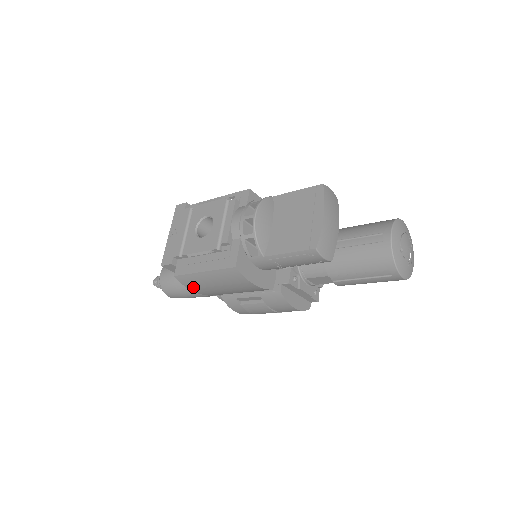
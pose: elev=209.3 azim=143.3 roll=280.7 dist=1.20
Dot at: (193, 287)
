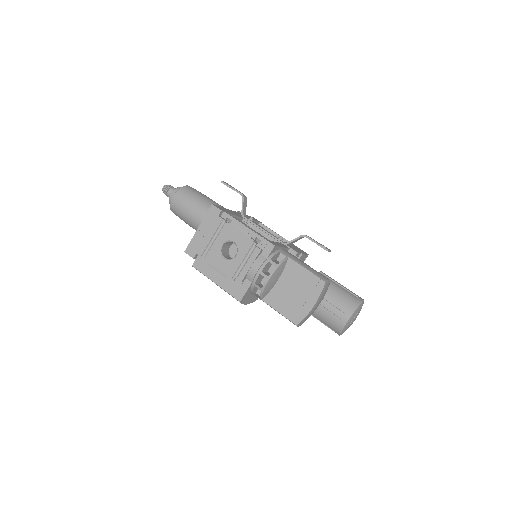
Dot at: occluded
